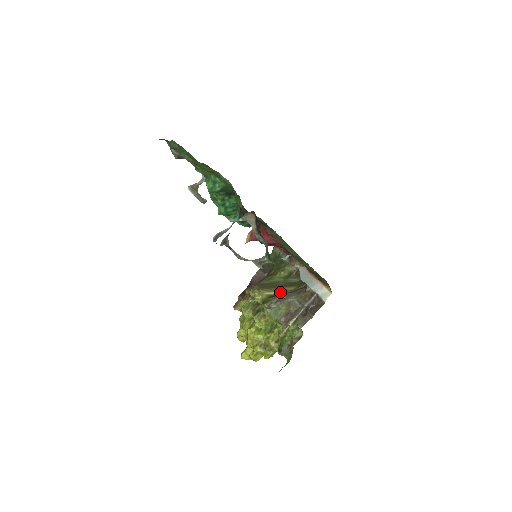
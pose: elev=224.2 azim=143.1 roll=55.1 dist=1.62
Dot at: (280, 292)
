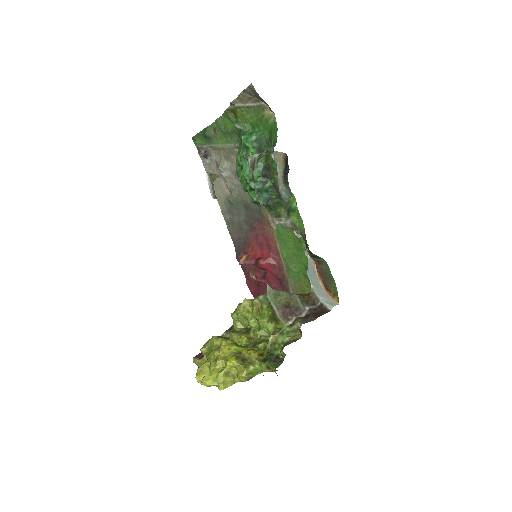
Dot at: occluded
